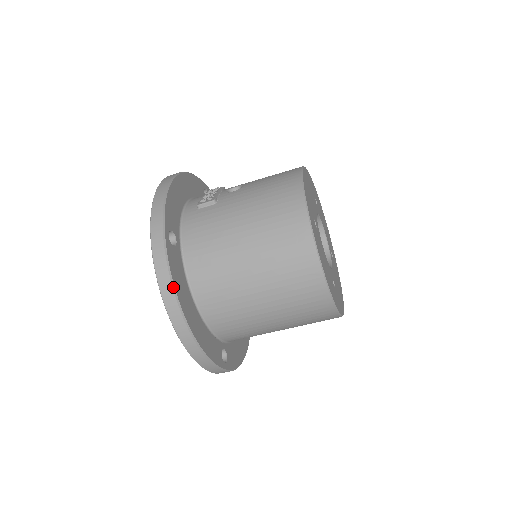
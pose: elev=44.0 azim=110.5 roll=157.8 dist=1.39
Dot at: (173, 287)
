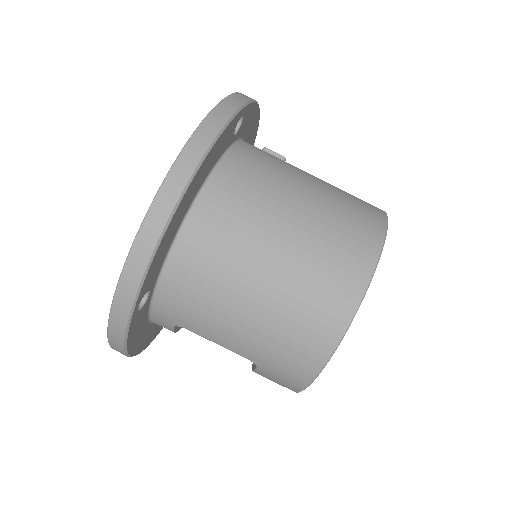
Dot at: (215, 140)
